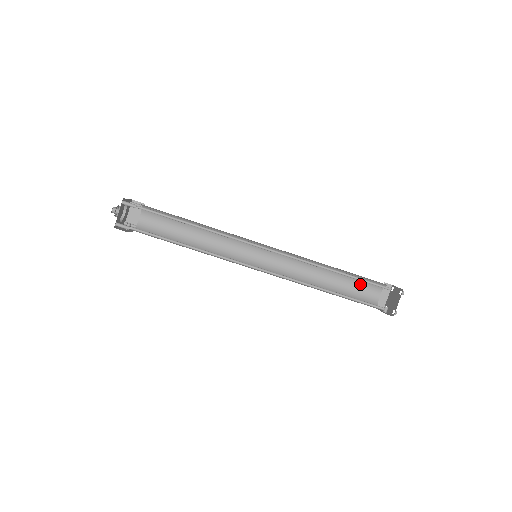
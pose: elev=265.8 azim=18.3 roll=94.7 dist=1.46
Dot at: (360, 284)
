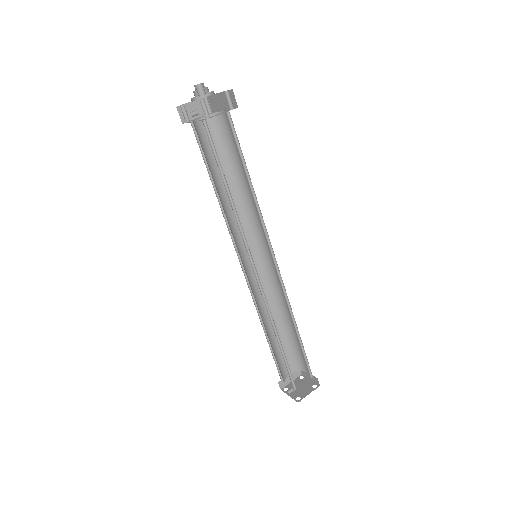
Dot at: (287, 353)
